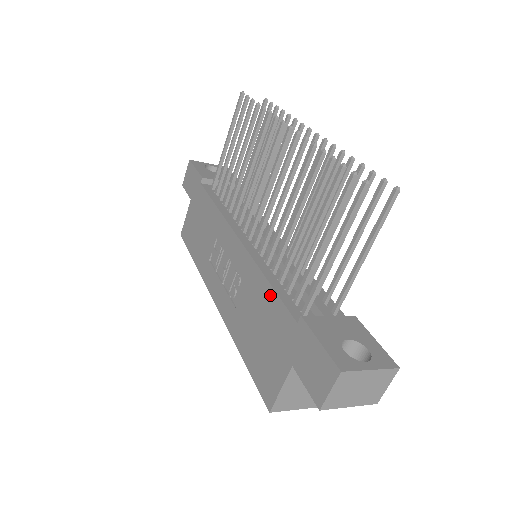
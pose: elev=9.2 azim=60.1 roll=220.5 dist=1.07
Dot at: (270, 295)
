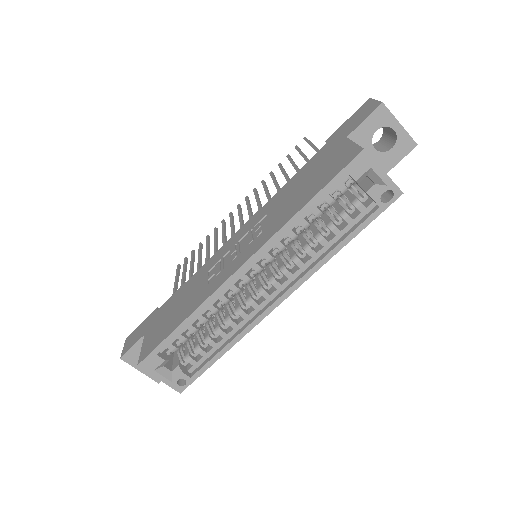
Dot at: (295, 177)
